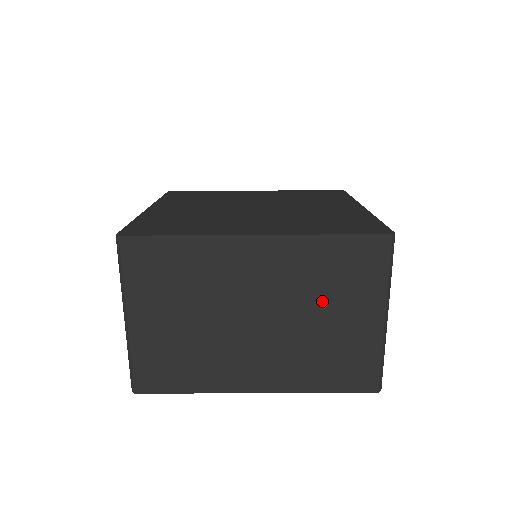
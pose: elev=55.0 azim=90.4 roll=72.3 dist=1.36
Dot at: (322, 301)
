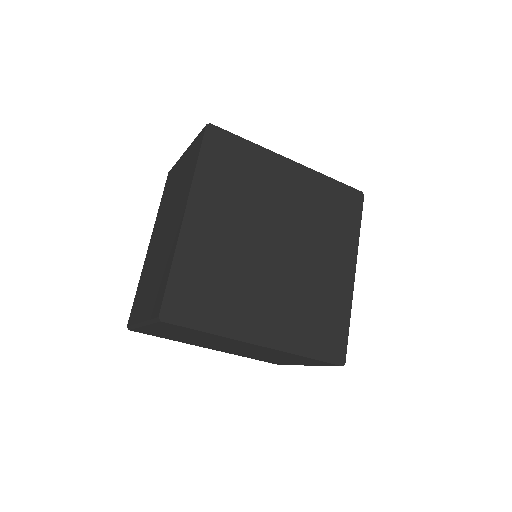
Dot at: (278, 357)
